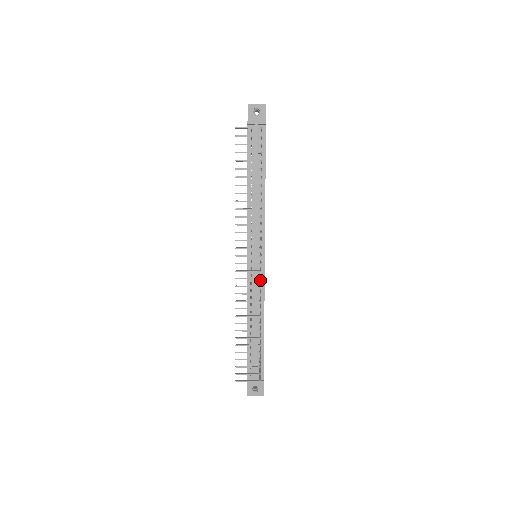
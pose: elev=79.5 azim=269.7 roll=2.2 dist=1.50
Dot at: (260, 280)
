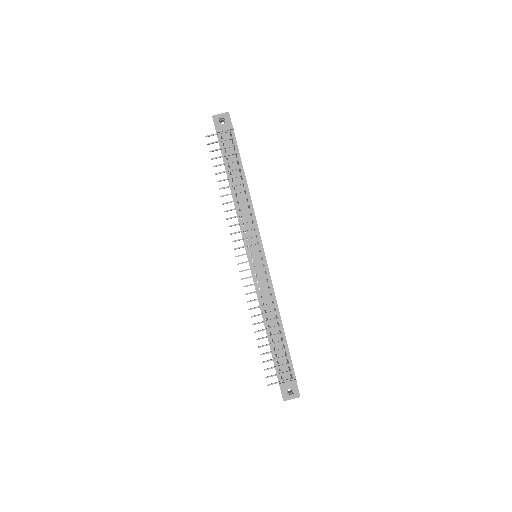
Dot at: (266, 277)
